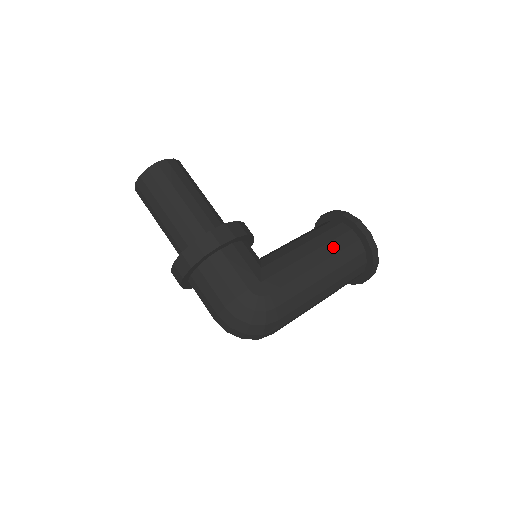
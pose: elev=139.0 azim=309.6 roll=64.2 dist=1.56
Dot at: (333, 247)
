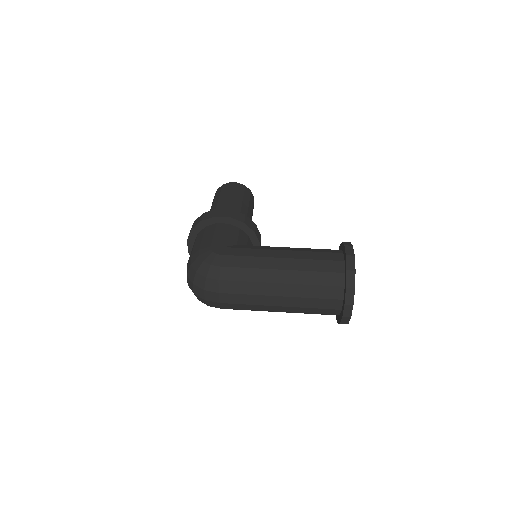
Dot at: (310, 255)
